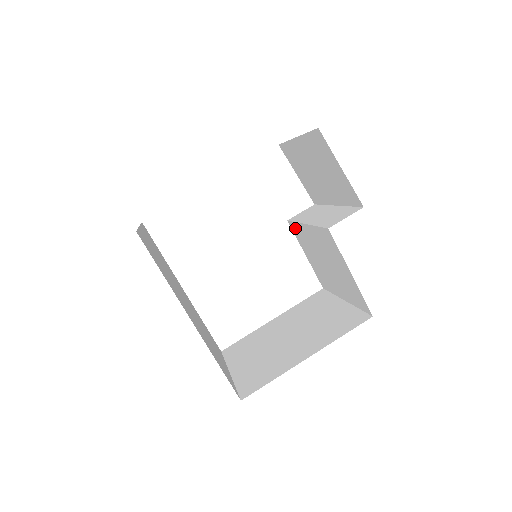
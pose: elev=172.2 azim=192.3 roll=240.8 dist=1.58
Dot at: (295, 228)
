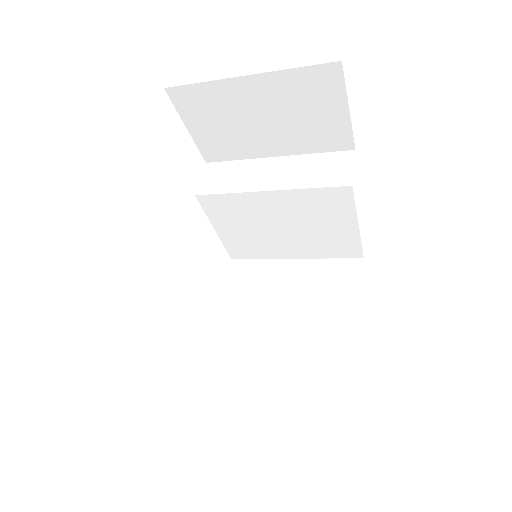
Dot at: (218, 201)
